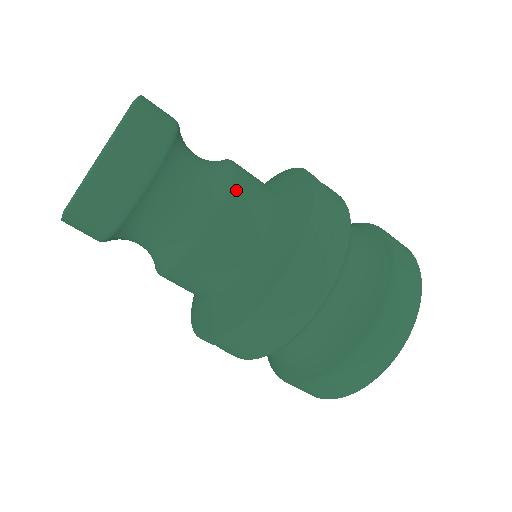
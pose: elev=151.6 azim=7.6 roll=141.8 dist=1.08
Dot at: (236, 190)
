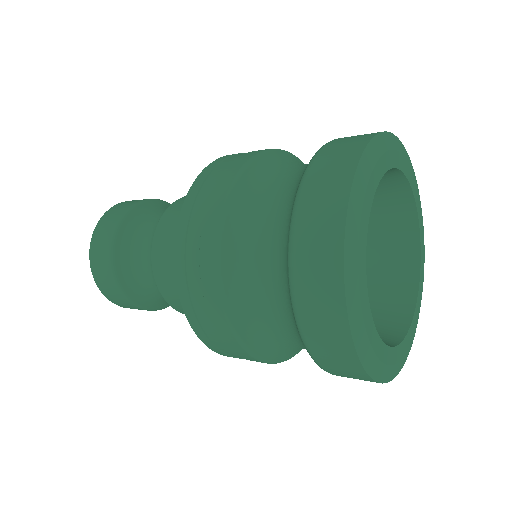
Dot at: occluded
